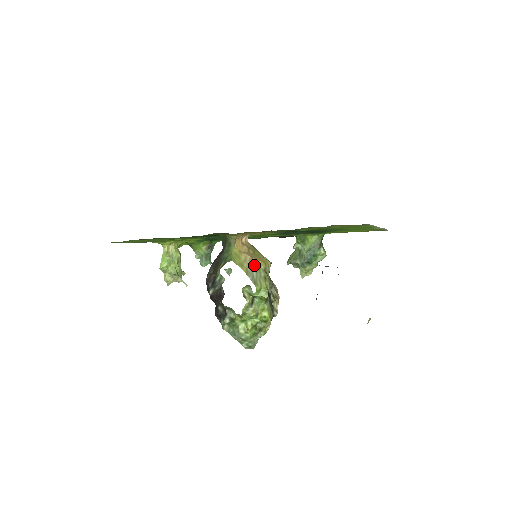
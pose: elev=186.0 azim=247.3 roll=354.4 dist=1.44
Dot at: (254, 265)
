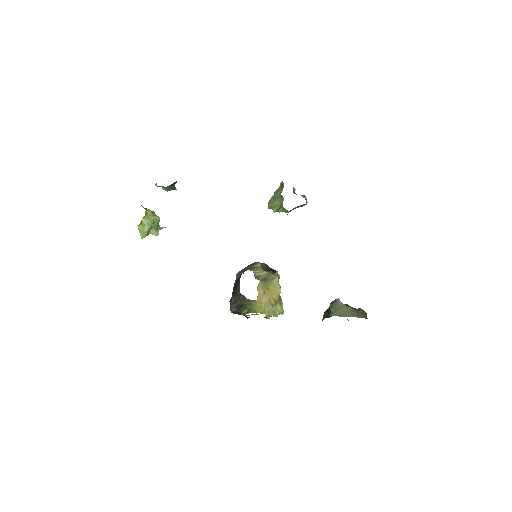
Dot at: (272, 303)
